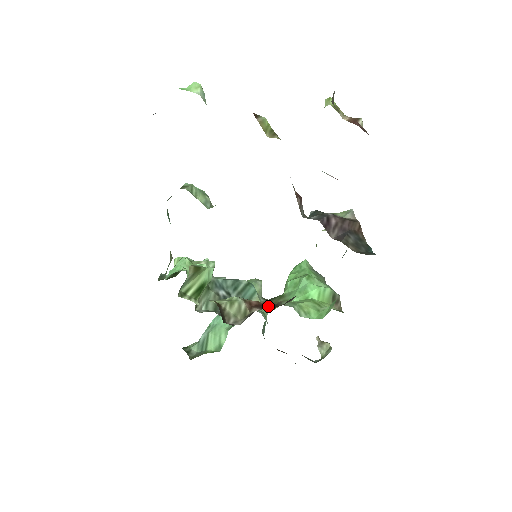
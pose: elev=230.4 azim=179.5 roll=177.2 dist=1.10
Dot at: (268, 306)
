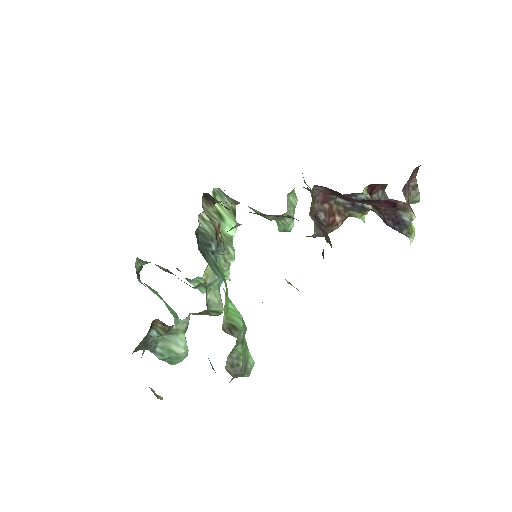
Dot at: occluded
